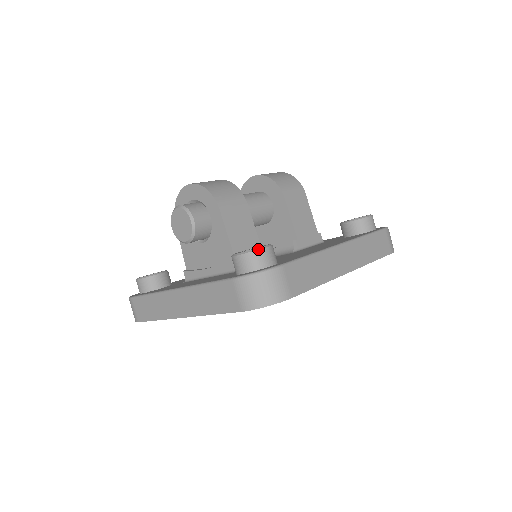
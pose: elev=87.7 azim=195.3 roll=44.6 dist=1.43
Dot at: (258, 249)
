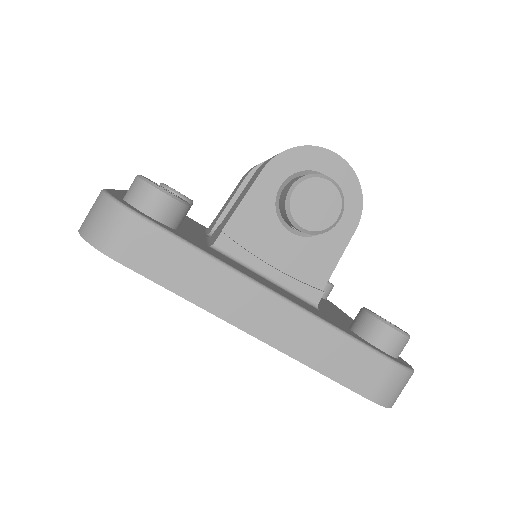
Dot at: occluded
